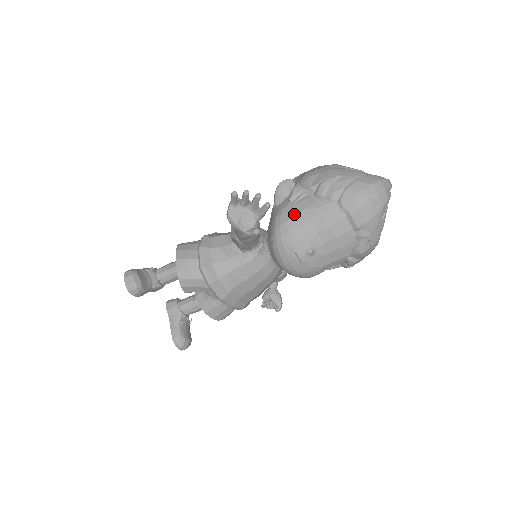
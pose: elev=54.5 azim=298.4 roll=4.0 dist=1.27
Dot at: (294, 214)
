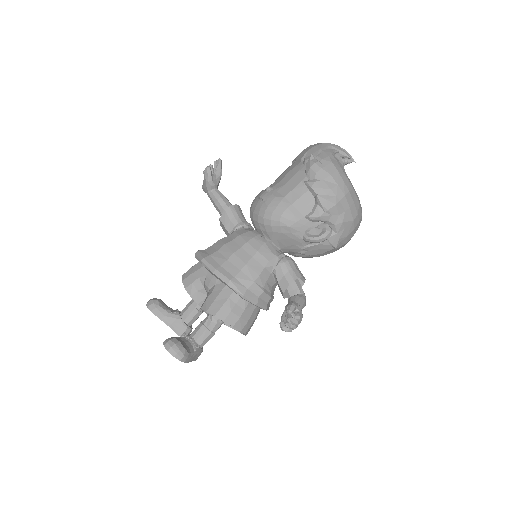
Dot at: occluded
